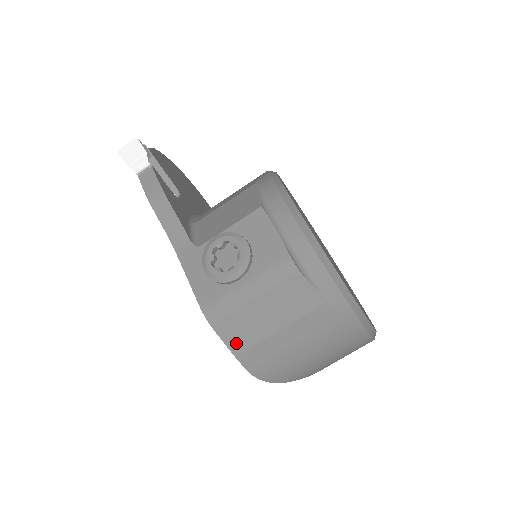
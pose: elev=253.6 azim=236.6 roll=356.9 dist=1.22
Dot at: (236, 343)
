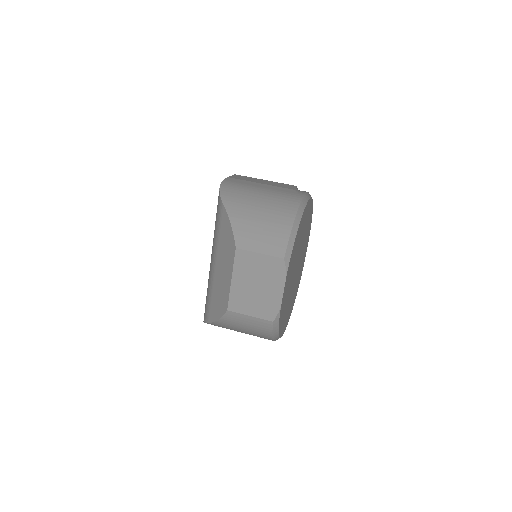
Dot at: (236, 177)
